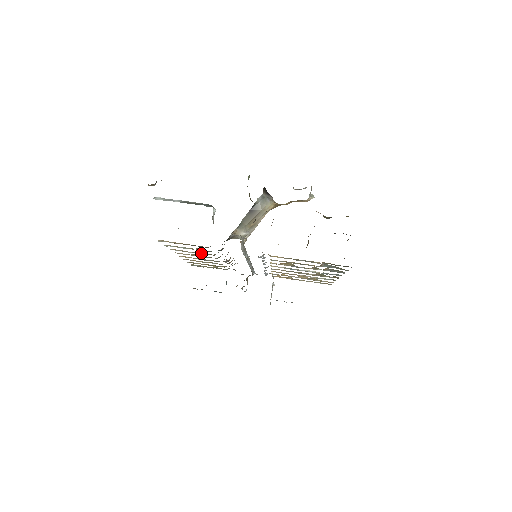
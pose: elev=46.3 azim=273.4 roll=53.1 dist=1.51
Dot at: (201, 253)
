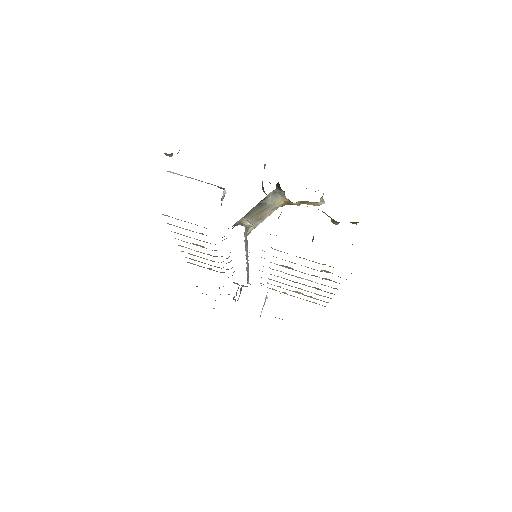
Dot at: occluded
